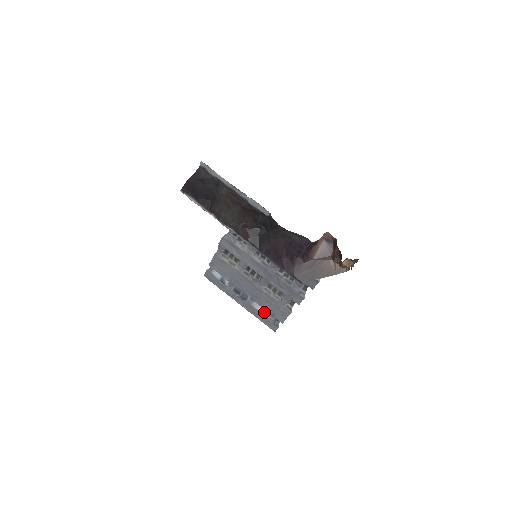
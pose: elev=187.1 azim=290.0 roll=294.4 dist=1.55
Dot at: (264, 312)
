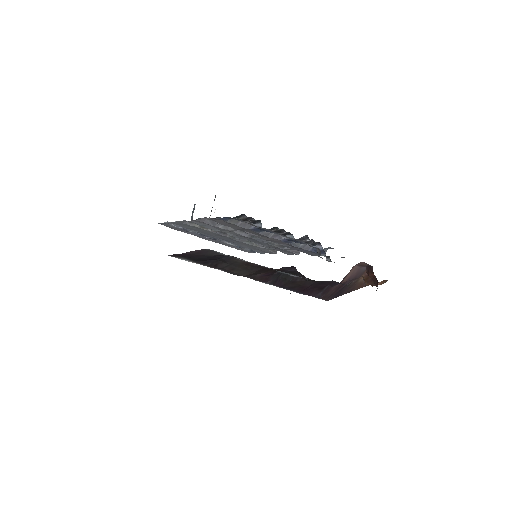
Dot at: occluded
